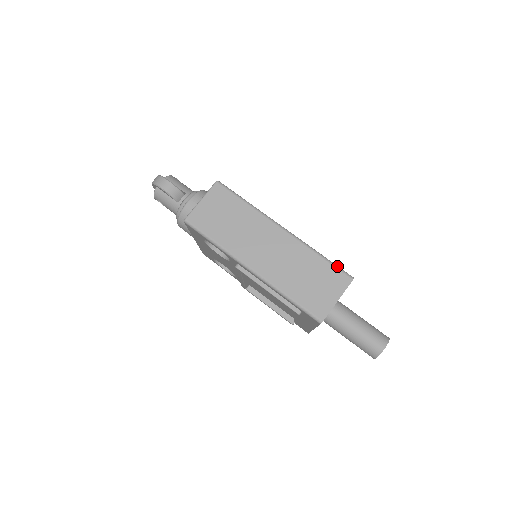
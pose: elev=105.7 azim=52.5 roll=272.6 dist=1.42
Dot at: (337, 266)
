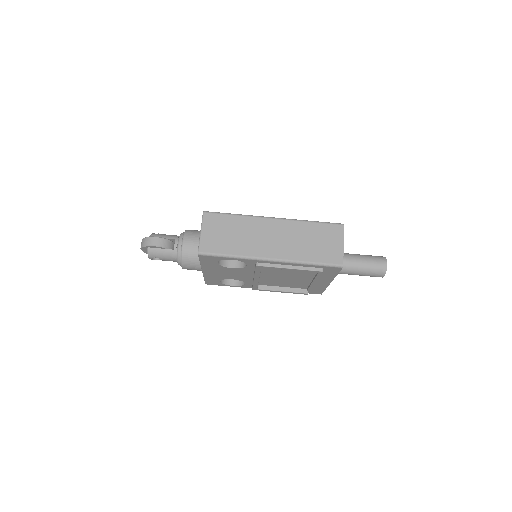
Dot at: (327, 222)
